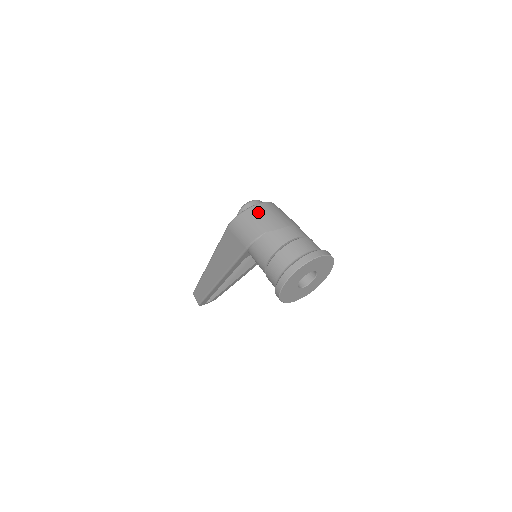
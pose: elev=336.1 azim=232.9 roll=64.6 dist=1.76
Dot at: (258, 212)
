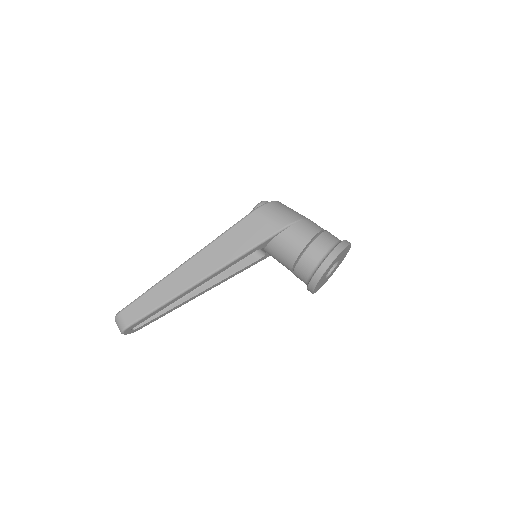
Dot at: occluded
